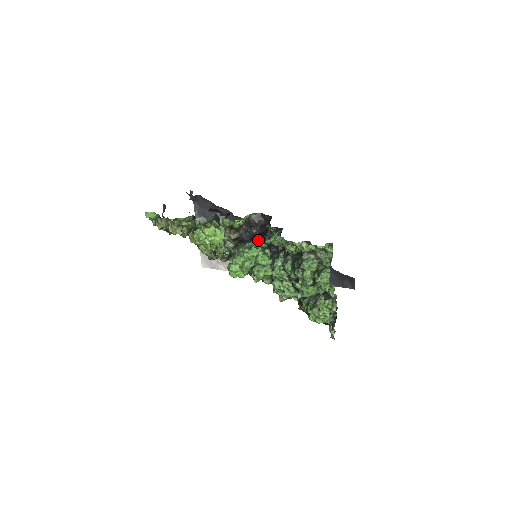
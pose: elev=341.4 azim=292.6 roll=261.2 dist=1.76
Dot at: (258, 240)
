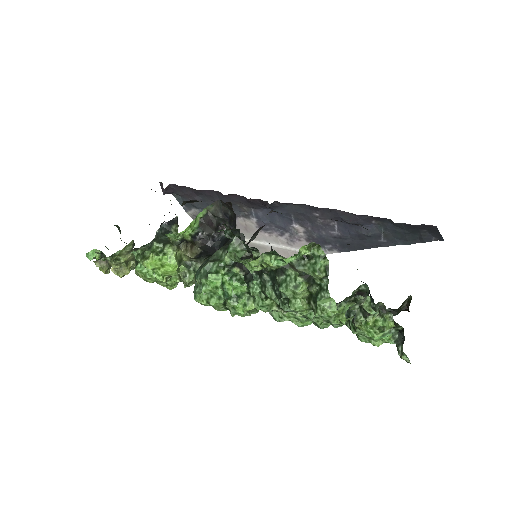
Dot at: (219, 254)
